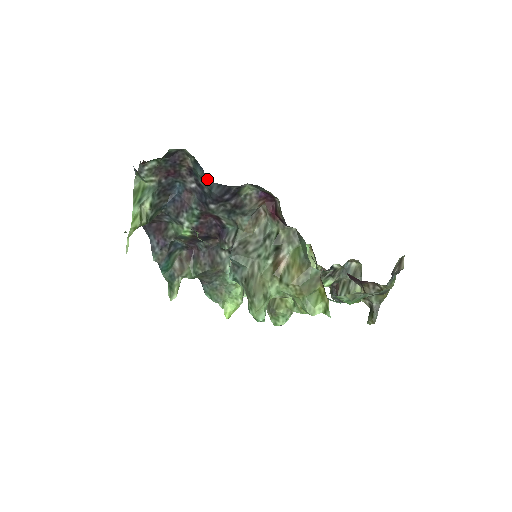
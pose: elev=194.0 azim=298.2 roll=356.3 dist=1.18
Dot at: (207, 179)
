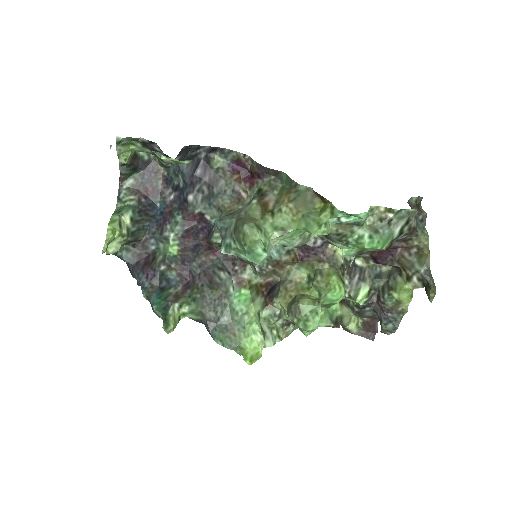
Dot at: occluded
